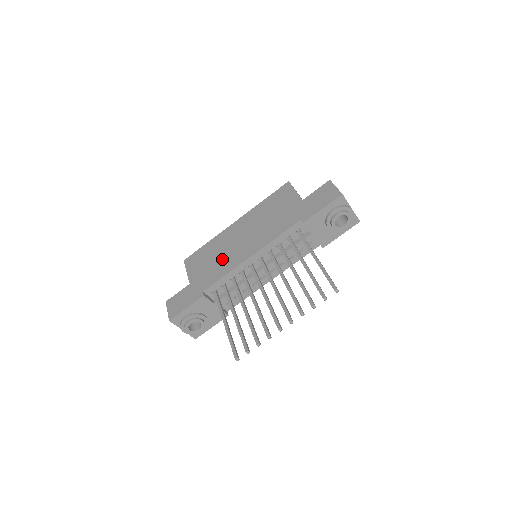
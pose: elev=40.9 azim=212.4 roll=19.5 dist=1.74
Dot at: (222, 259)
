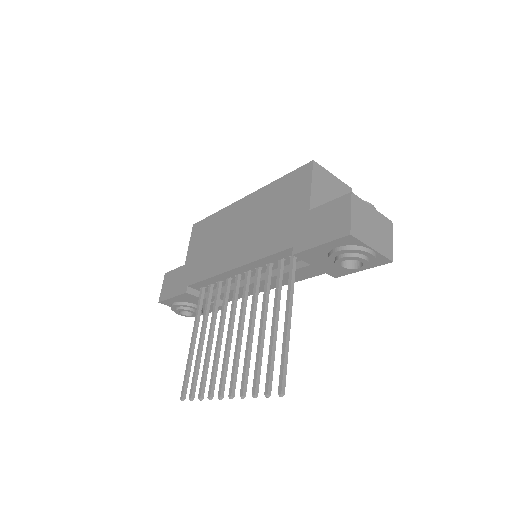
Dot at: (214, 251)
